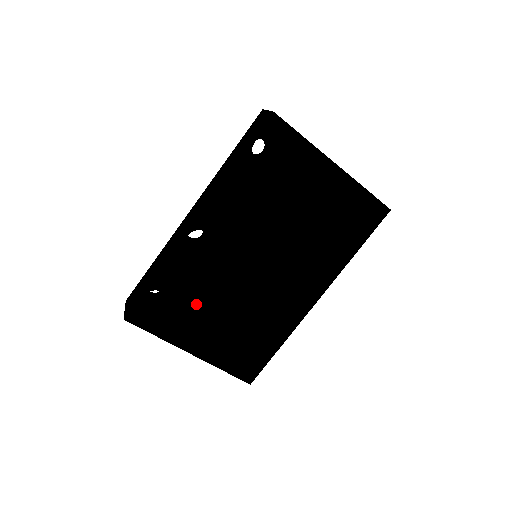
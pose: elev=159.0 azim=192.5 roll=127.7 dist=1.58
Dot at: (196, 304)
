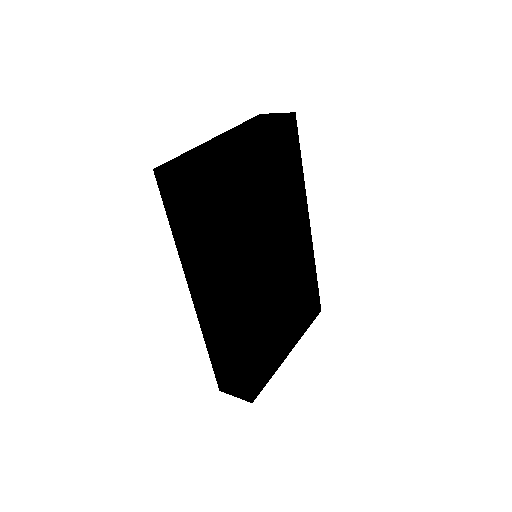
Dot at: (270, 333)
